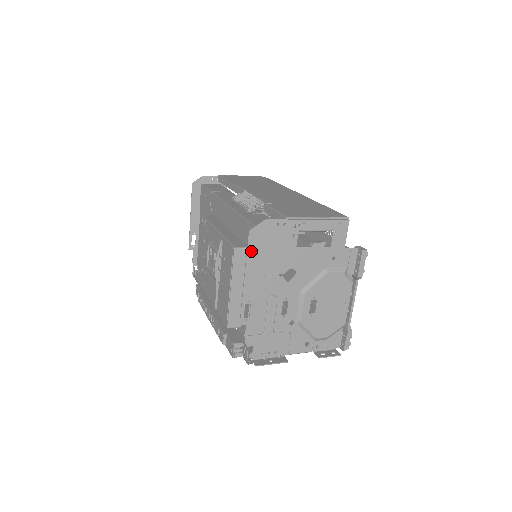
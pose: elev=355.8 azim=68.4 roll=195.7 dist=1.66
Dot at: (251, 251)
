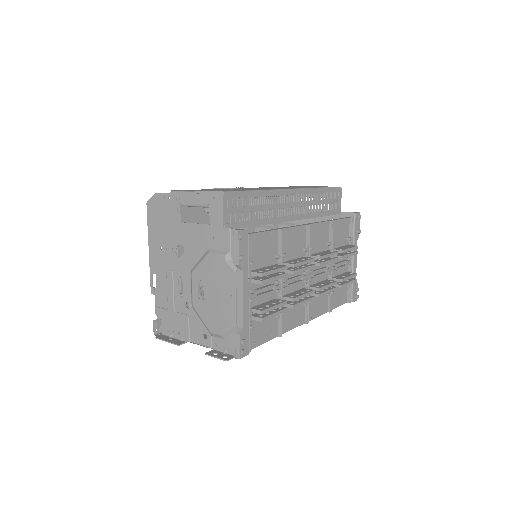
Dot at: (150, 222)
